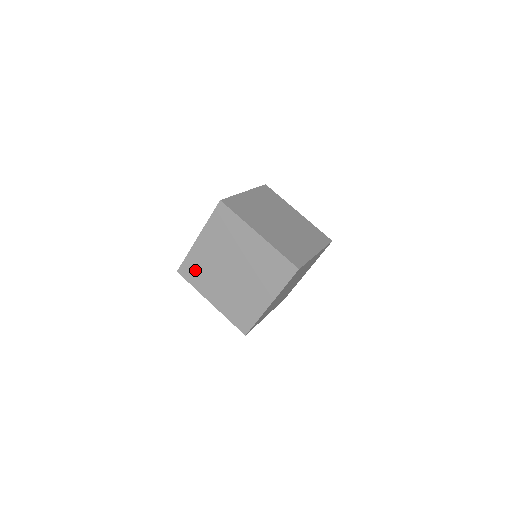
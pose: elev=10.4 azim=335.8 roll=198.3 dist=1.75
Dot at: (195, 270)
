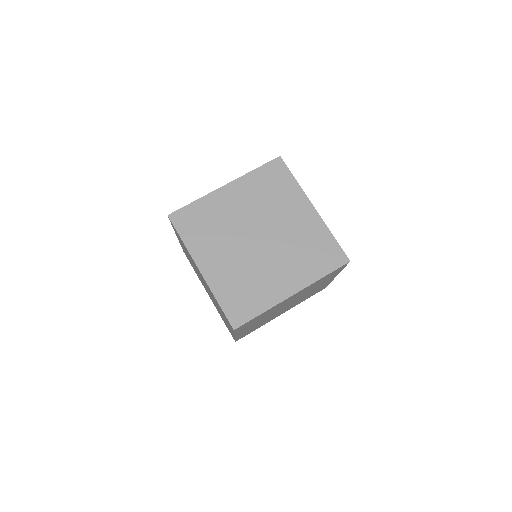
Dot at: (199, 221)
